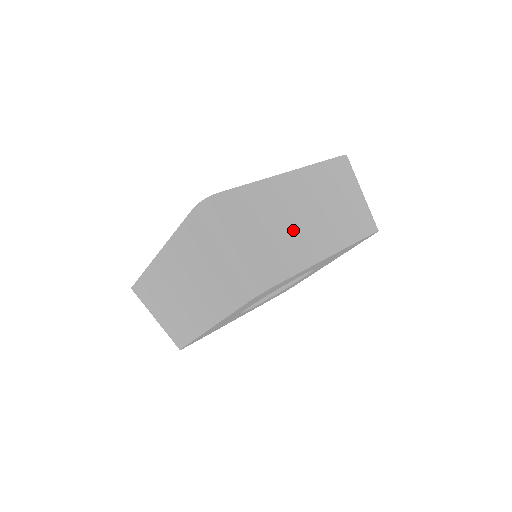
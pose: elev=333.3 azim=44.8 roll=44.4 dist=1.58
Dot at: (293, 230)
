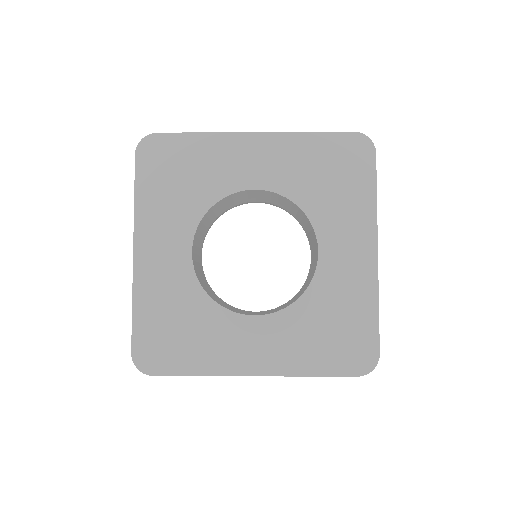
Dot at: occluded
